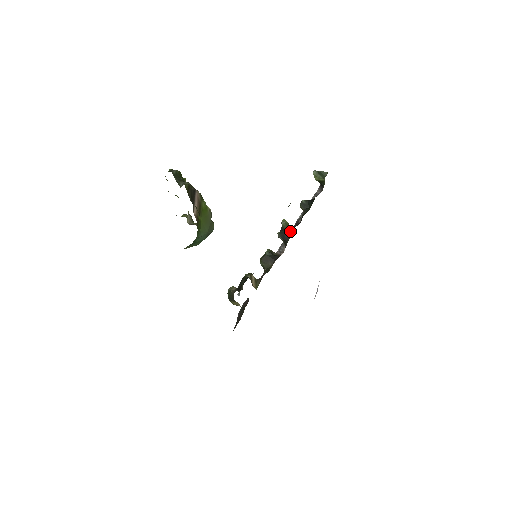
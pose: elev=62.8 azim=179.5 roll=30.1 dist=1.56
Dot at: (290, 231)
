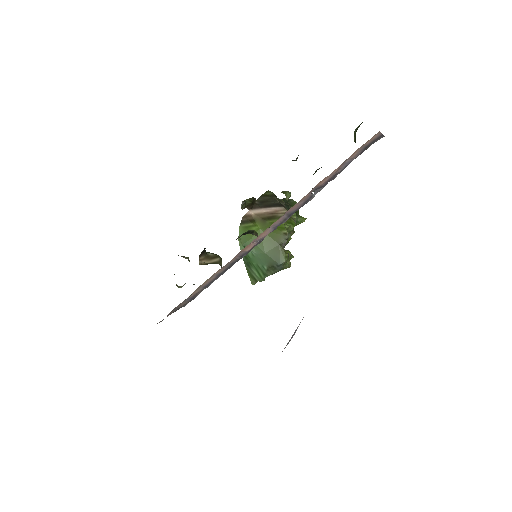
Dot at: occluded
